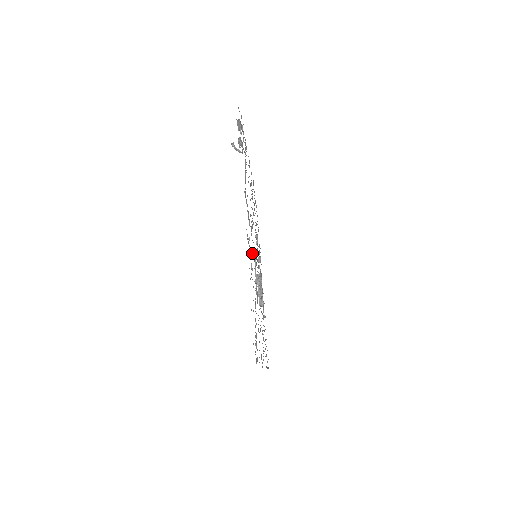
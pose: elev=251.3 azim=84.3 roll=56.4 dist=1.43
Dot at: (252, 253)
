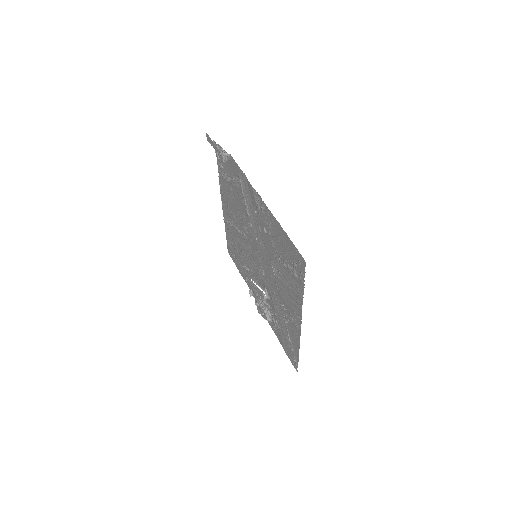
Dot at: (260, 227)
